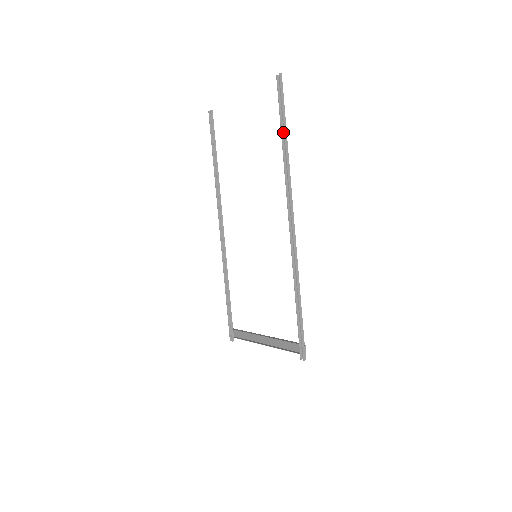
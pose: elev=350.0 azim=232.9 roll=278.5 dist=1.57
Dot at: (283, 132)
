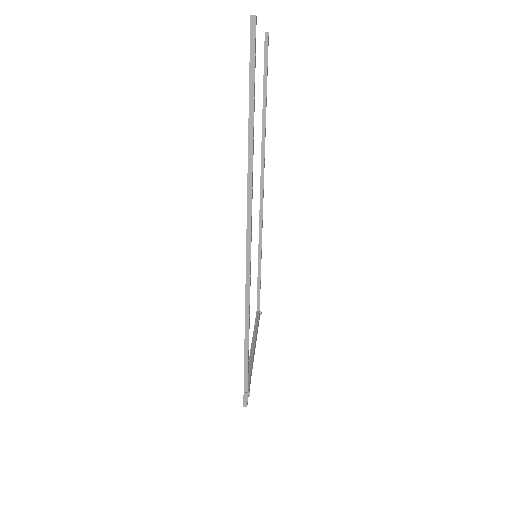
Dot at: (253, 115)
